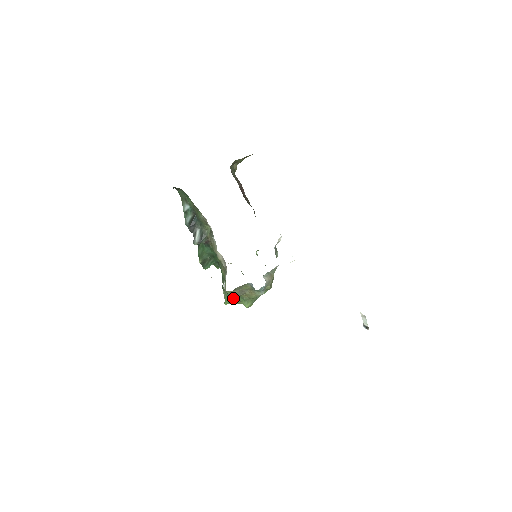
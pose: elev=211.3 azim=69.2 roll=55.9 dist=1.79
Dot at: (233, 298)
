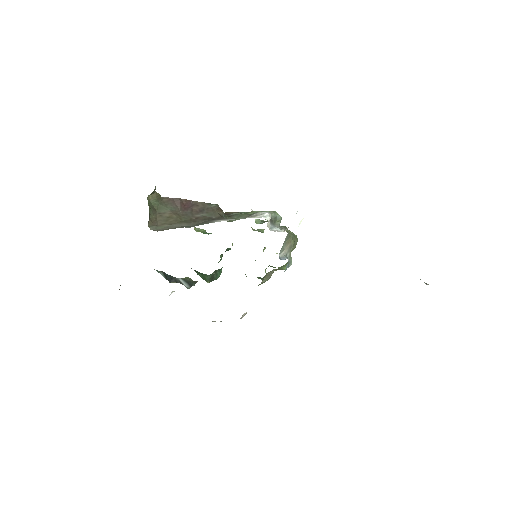
Dot at: occluded
